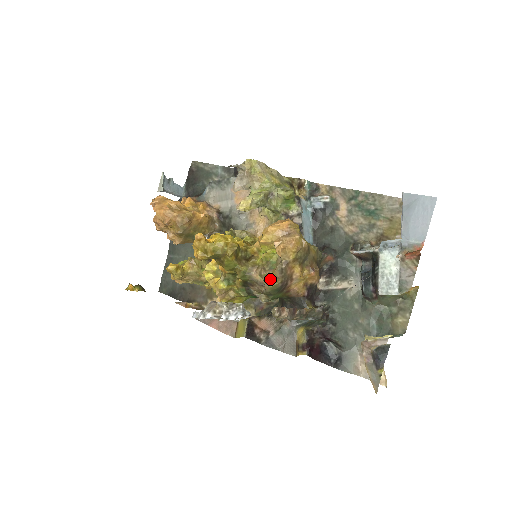
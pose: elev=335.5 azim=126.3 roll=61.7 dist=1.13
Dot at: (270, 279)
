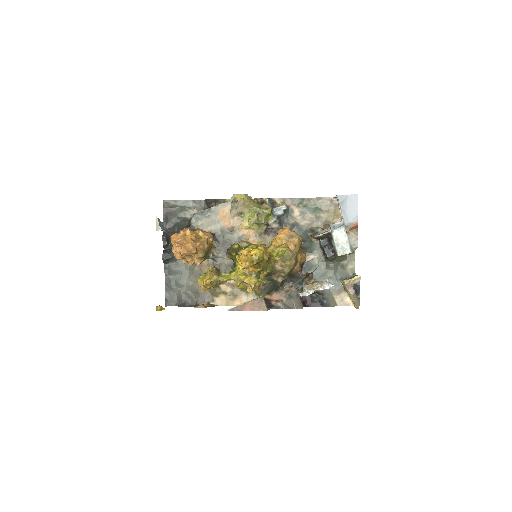
Dot at: (288, 266)
